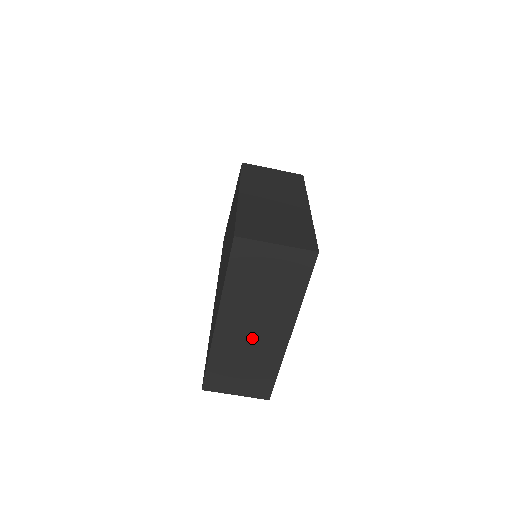
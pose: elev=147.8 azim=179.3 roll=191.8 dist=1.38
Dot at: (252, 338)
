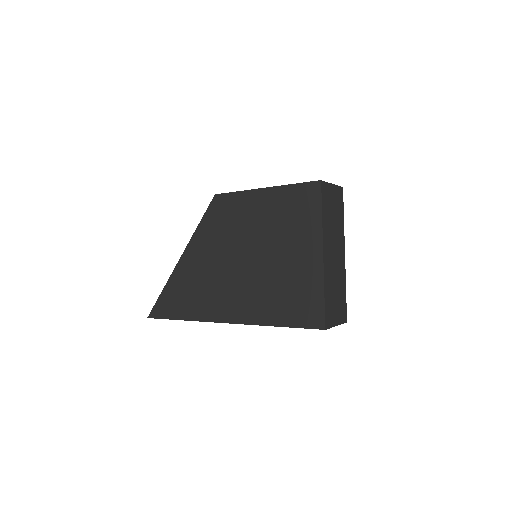
Dot at: (335, 264)
